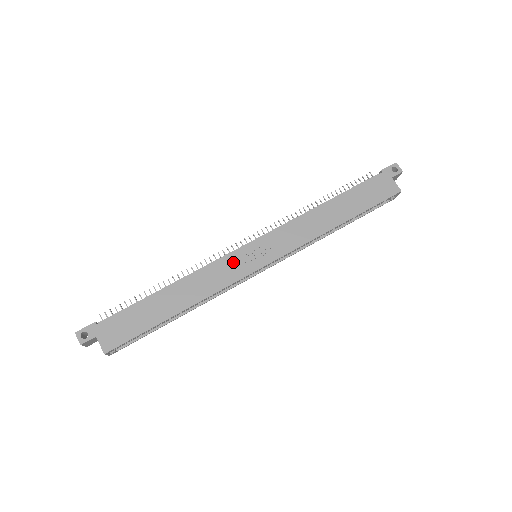
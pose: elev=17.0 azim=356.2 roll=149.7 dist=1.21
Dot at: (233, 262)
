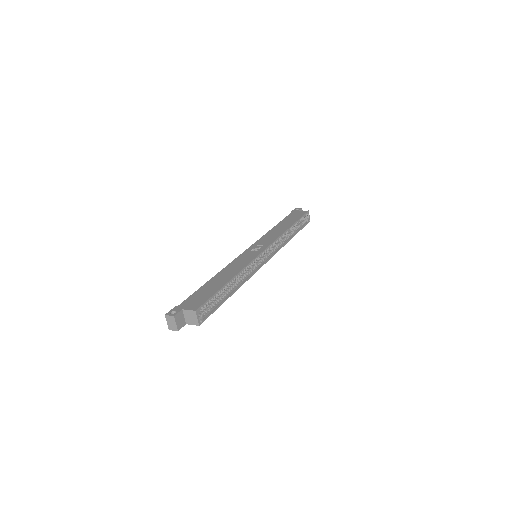
Dot at: (244, 256)
